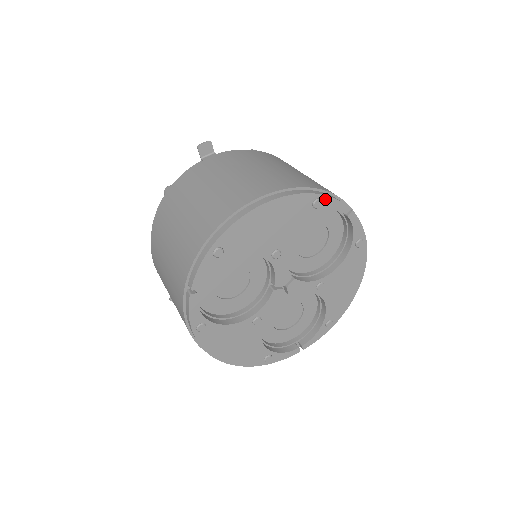
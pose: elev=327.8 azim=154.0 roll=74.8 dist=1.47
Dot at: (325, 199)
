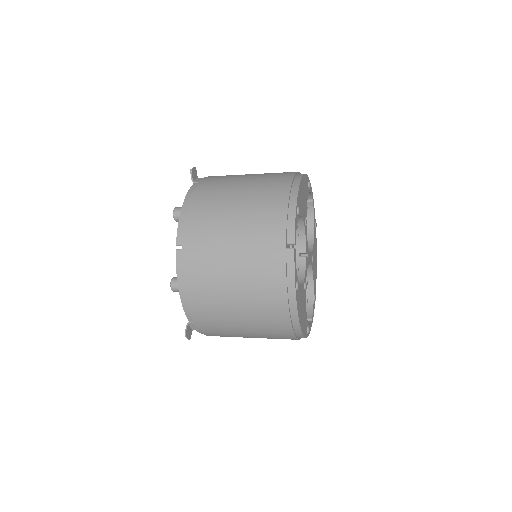
Dot at: occluded
